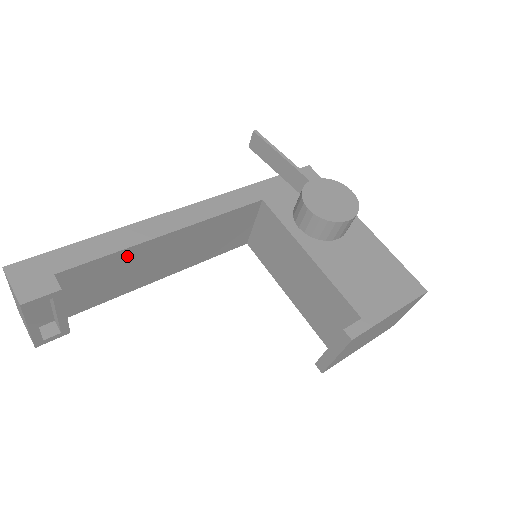
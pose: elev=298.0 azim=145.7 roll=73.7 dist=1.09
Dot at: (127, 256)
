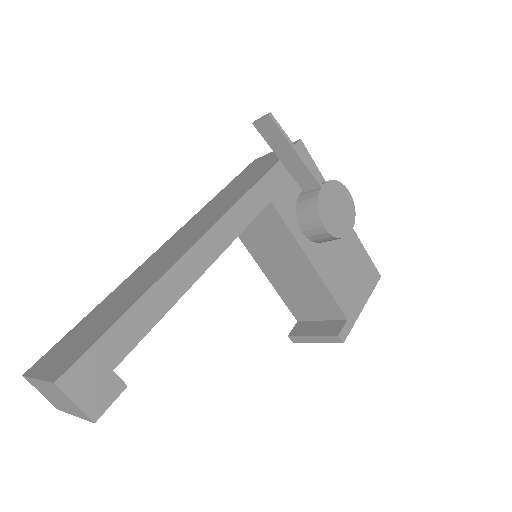
Dot at: occluded
